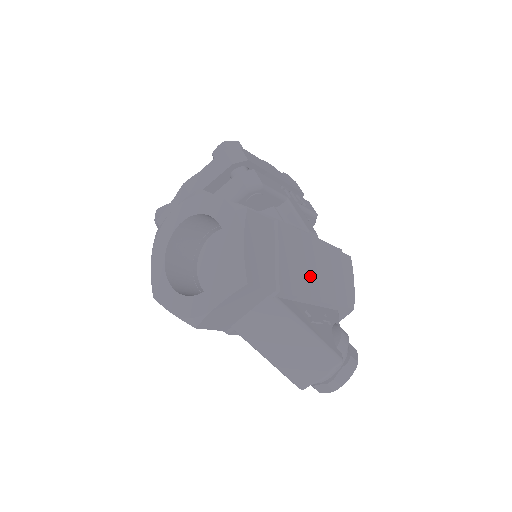
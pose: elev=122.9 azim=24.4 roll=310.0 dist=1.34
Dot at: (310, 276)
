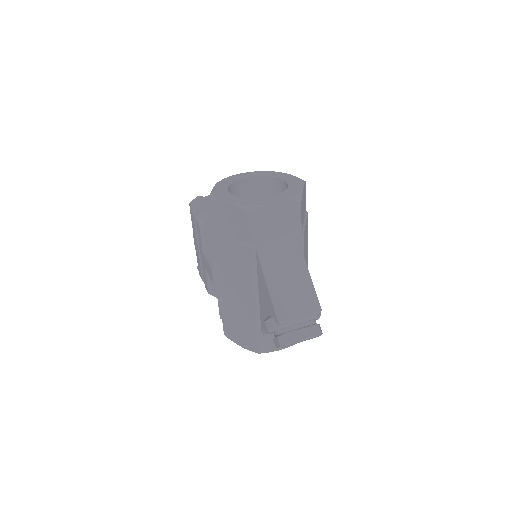
Dot at: occluded
